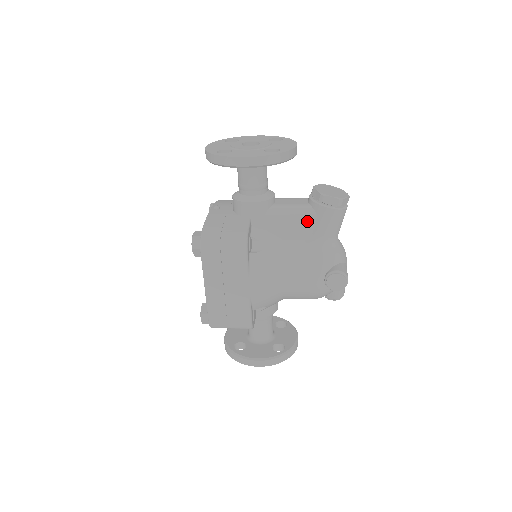
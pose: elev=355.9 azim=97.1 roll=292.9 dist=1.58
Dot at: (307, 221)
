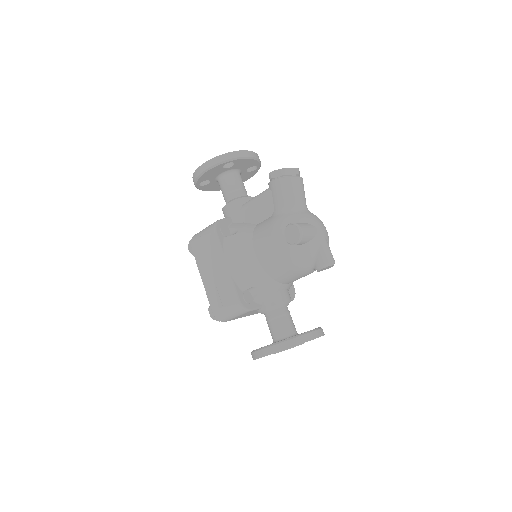
Dot at: (267, 200)
